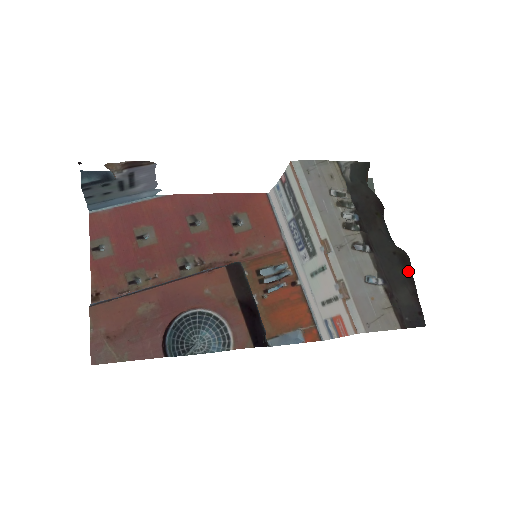
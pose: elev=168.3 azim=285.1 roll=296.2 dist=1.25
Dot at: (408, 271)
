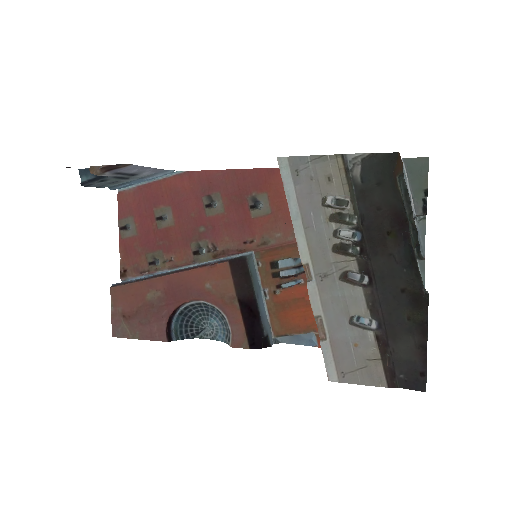
Dot at: (420, 316)
